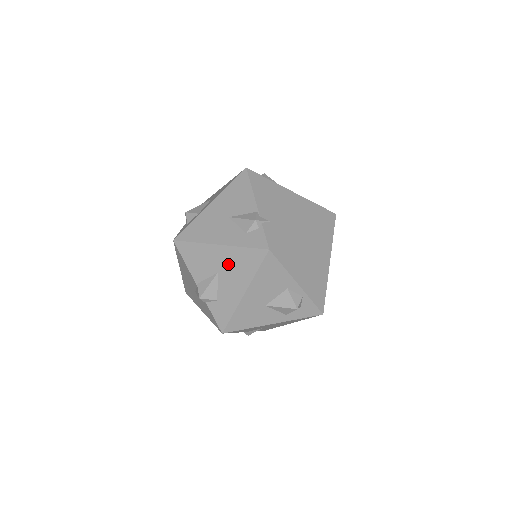
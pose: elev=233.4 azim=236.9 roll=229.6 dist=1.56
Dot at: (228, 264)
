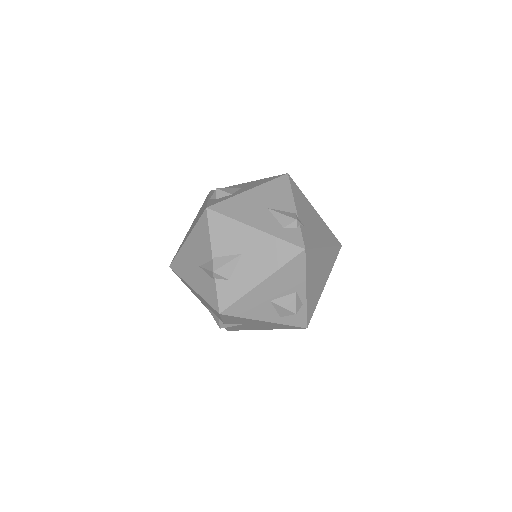
Dot at: (257, 249)
